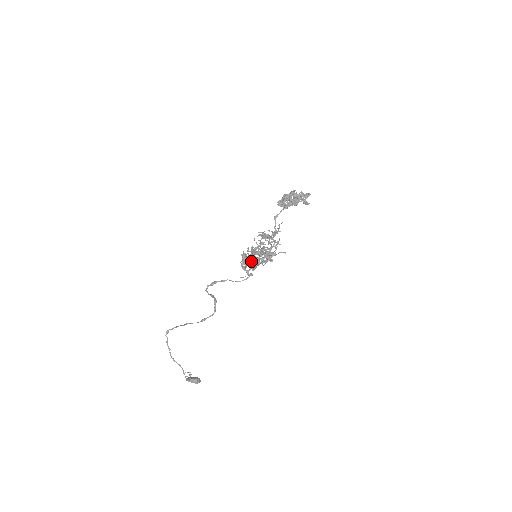
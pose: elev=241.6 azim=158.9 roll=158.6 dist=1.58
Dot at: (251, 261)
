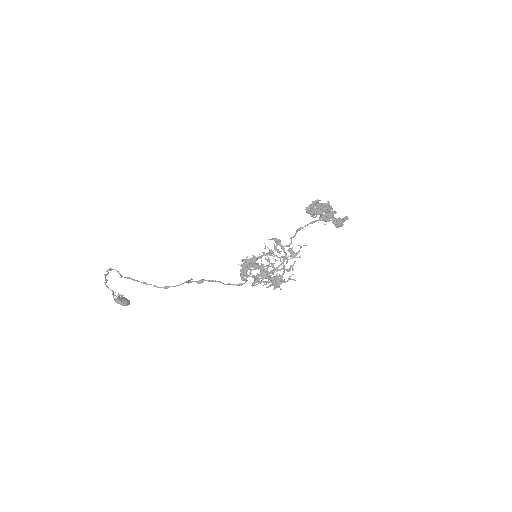
Dot at: (254, 275)
